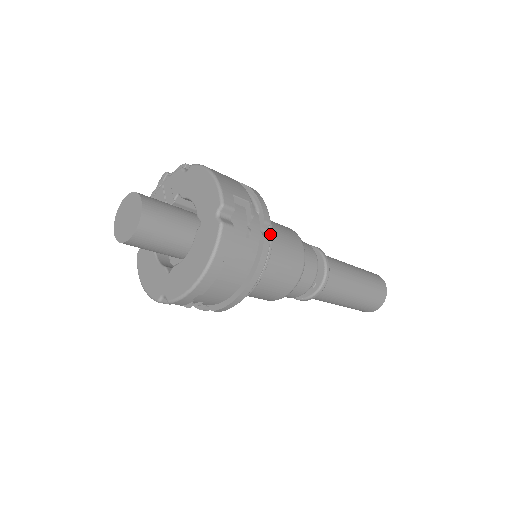
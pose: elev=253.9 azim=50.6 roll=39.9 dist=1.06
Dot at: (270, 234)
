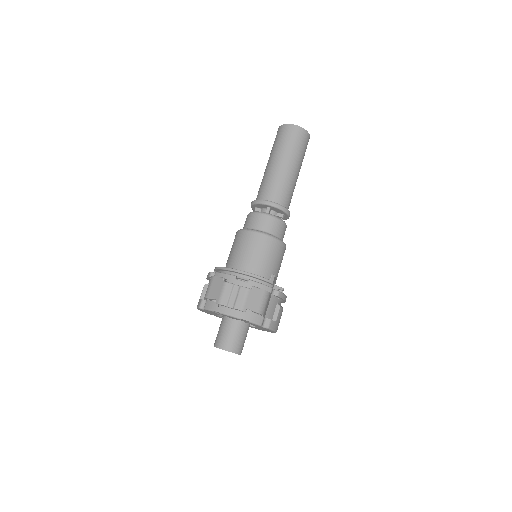
Dot at: occluded
